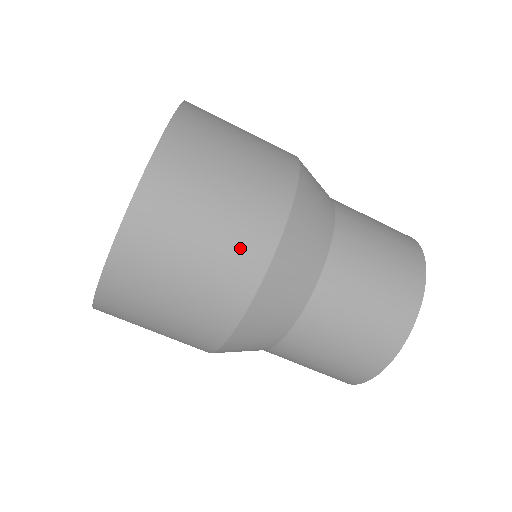
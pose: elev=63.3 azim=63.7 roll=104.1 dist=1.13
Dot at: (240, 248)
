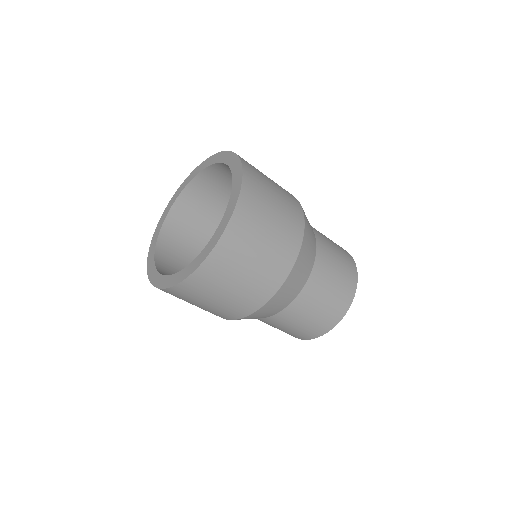
Dot at: (263, 283)
